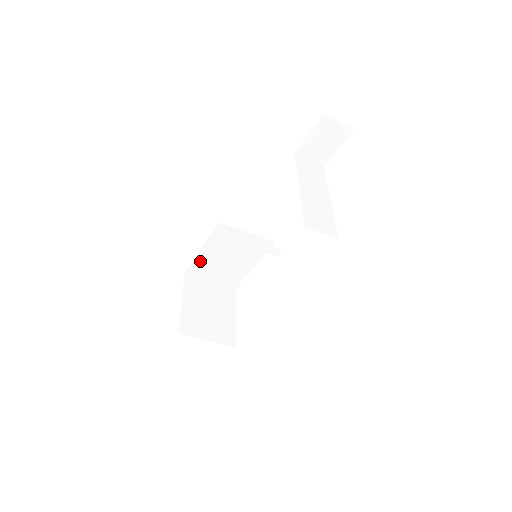
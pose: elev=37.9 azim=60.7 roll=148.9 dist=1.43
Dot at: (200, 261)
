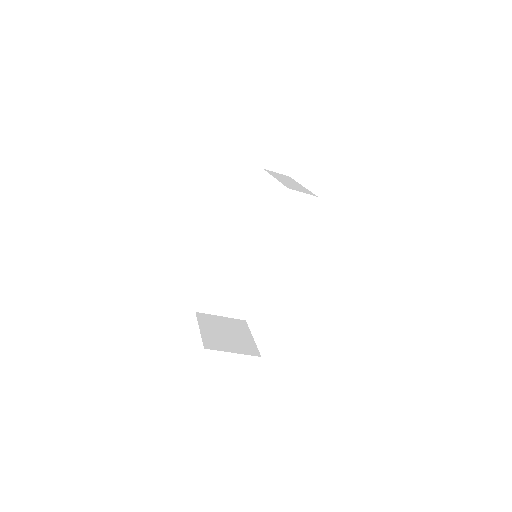
Dot at: (207, 293)
